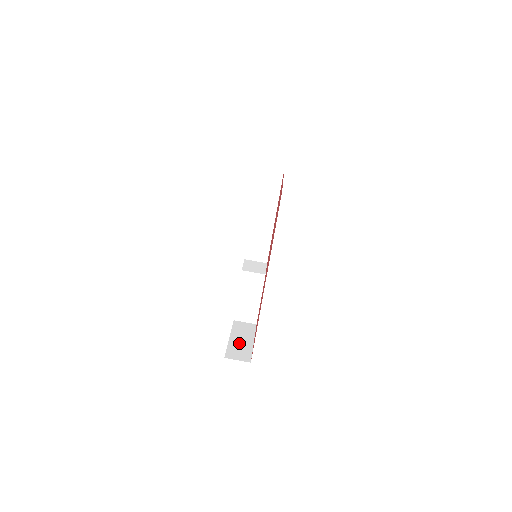
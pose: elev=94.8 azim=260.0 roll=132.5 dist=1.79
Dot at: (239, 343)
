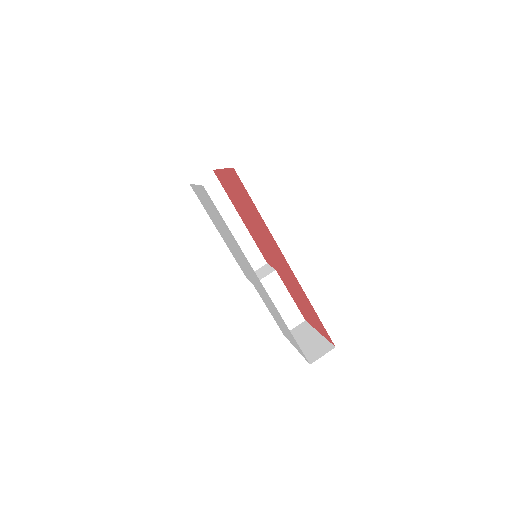
Dot at: (308, 344)
